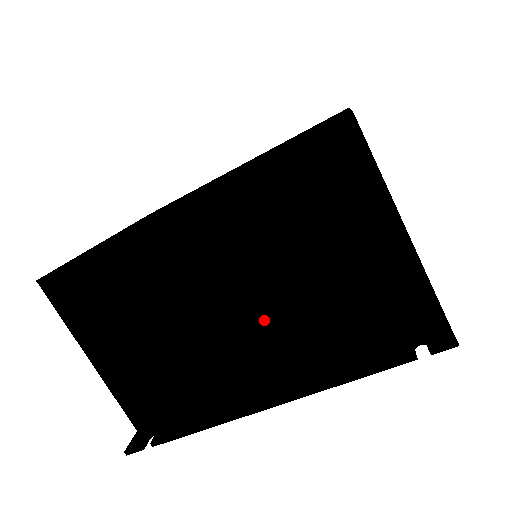
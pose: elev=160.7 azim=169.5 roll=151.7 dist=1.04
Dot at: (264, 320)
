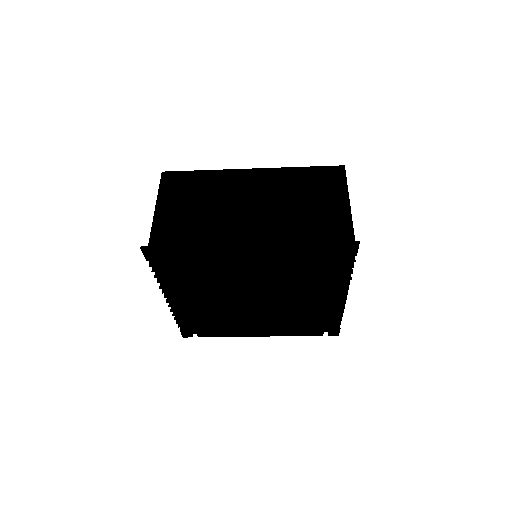
Dot at: (264, 223)
